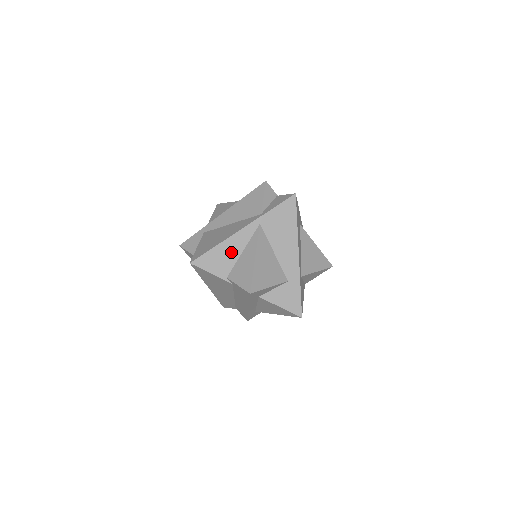
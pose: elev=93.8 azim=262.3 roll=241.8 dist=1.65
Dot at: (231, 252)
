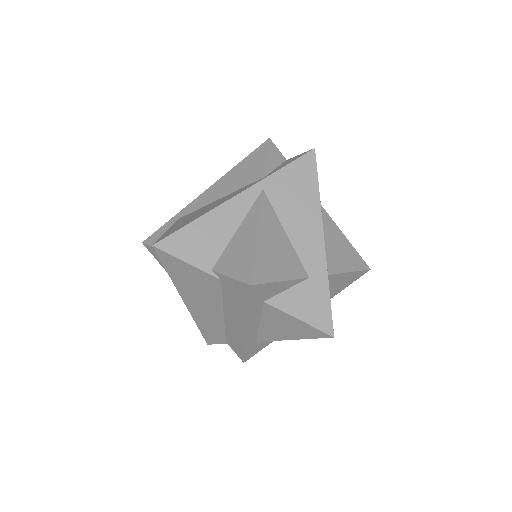
Dot at: (219, 230)
